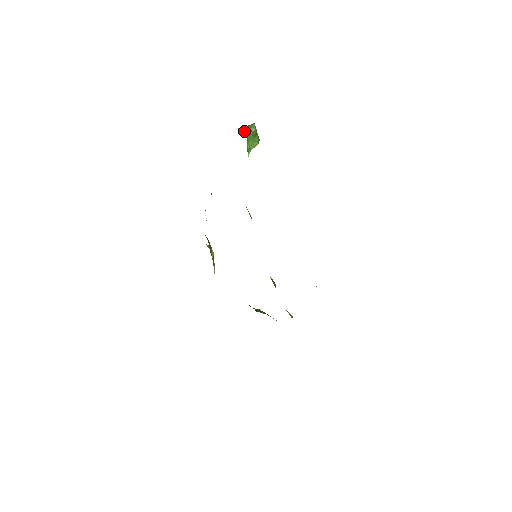
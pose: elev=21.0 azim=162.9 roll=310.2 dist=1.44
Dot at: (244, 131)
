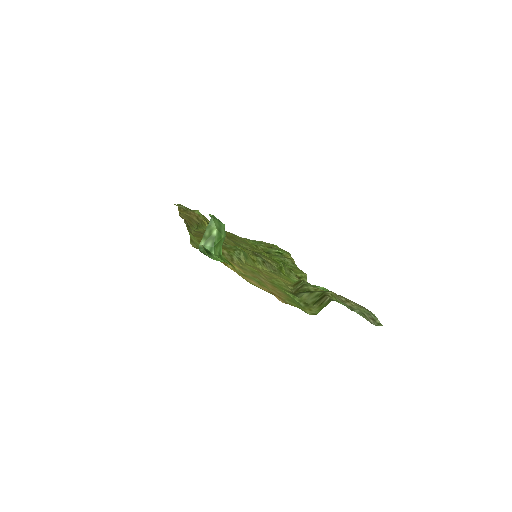
Dot at: (208, 245)
